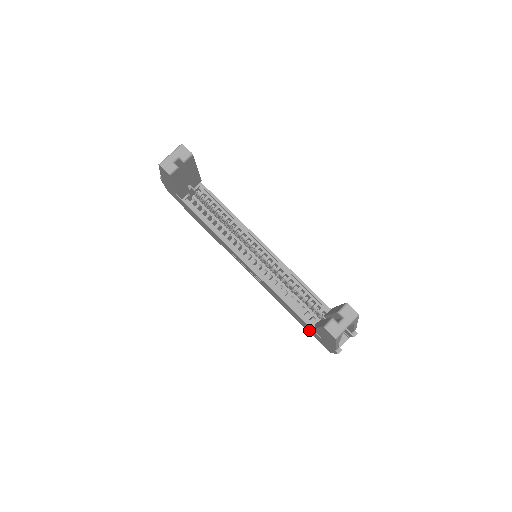
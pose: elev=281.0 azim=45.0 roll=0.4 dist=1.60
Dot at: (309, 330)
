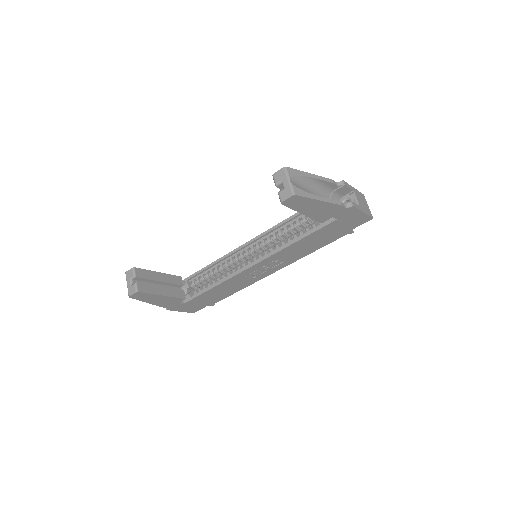
Dot at: (338, 231)
